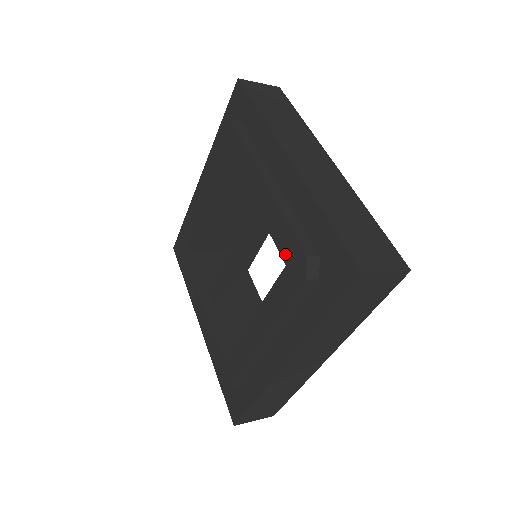
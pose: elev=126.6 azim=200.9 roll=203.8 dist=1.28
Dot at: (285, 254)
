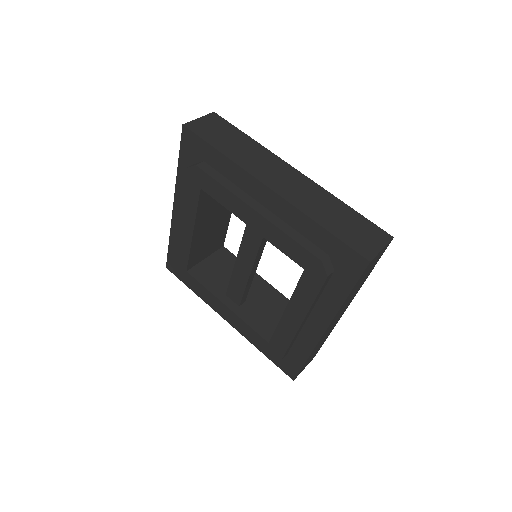
Dot at: (300, 262)
